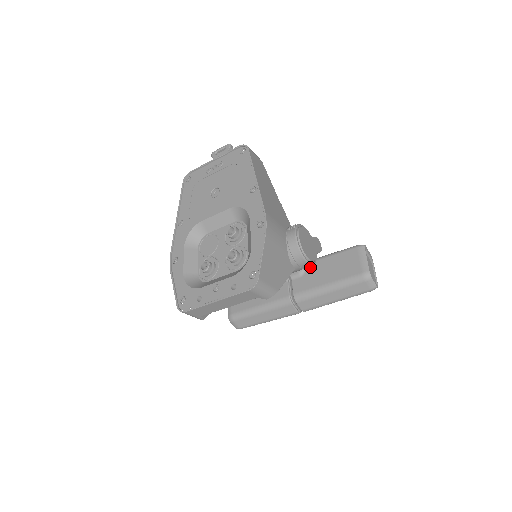
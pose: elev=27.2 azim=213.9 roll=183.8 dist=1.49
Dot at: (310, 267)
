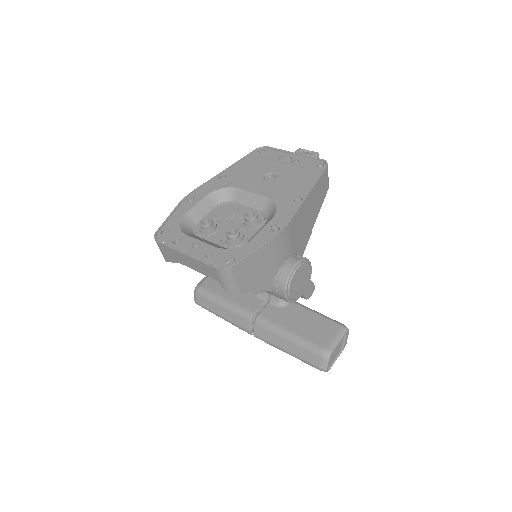
Dot at: (291, 306)
